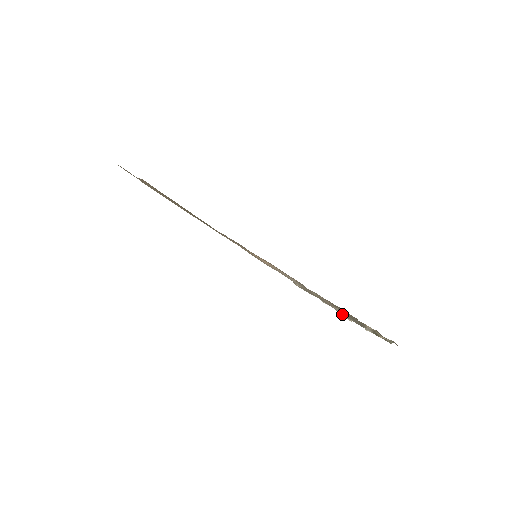
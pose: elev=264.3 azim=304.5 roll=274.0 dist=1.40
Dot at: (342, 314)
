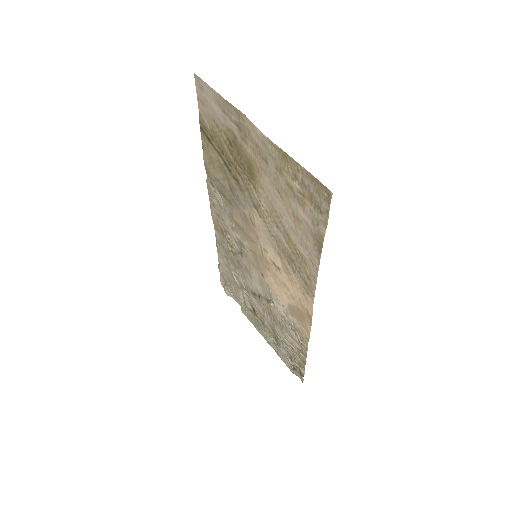
Dot at: (230, 290)
